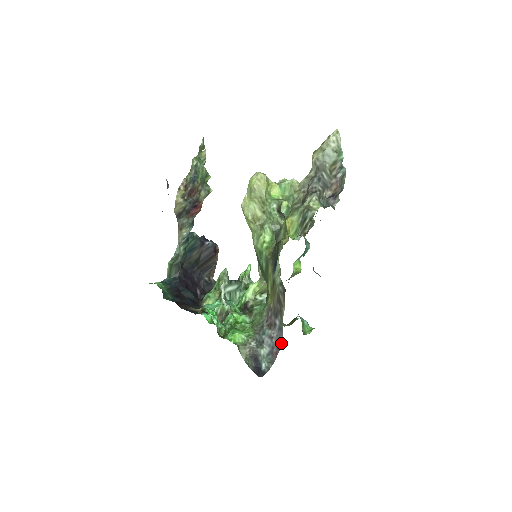
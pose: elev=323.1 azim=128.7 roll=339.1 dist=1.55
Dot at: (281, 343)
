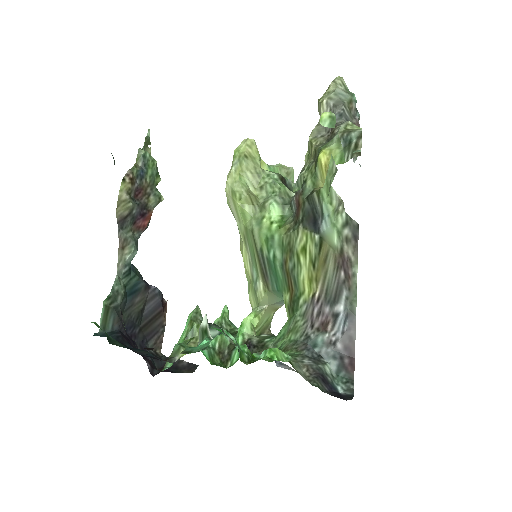
Dot at: (354, 343)
